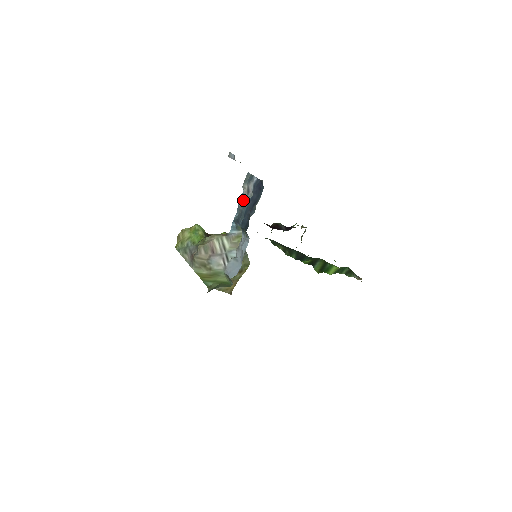
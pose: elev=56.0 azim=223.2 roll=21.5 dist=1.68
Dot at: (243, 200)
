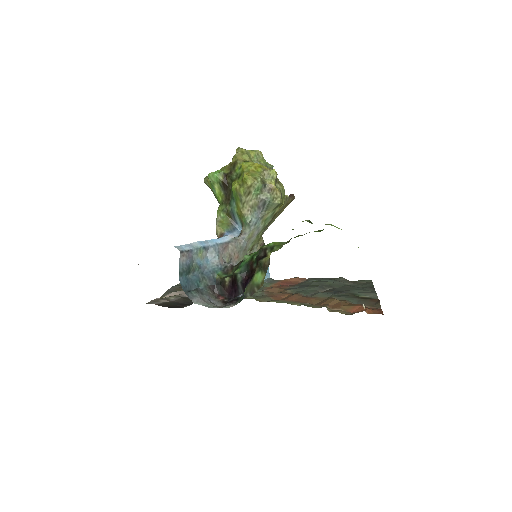
Dot at: occluded
